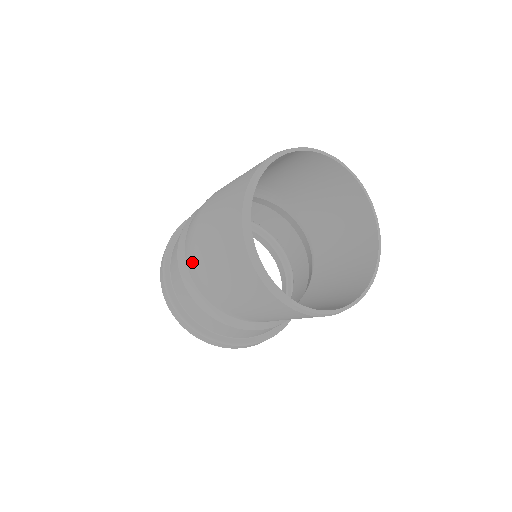
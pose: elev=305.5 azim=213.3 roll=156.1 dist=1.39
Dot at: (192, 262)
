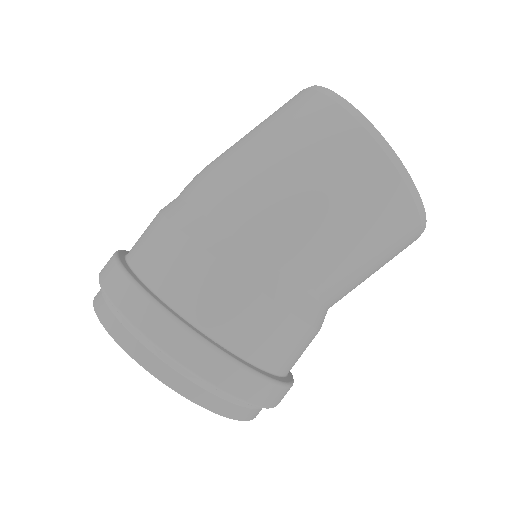
Dot at: (214, 191)
